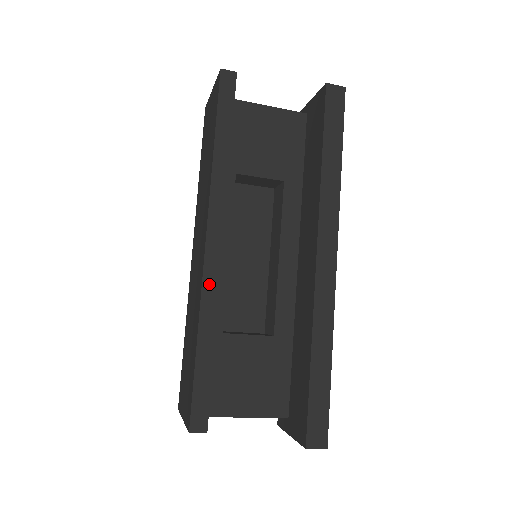
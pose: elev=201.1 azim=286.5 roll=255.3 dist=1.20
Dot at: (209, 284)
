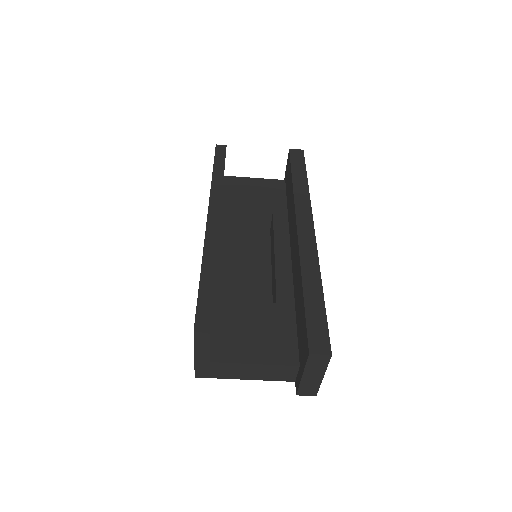
Dot at: (210, 239)
